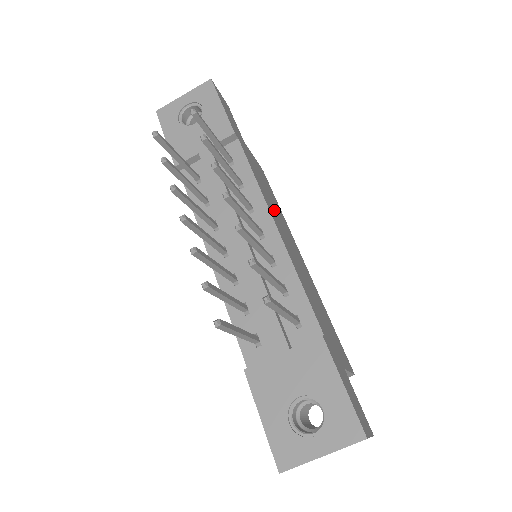
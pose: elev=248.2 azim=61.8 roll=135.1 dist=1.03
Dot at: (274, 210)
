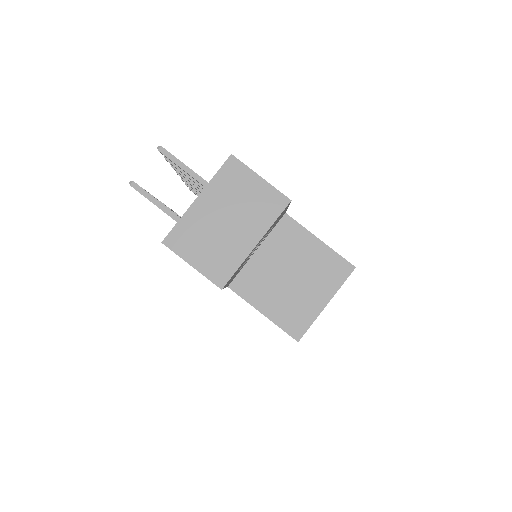
Dot at: occluded
